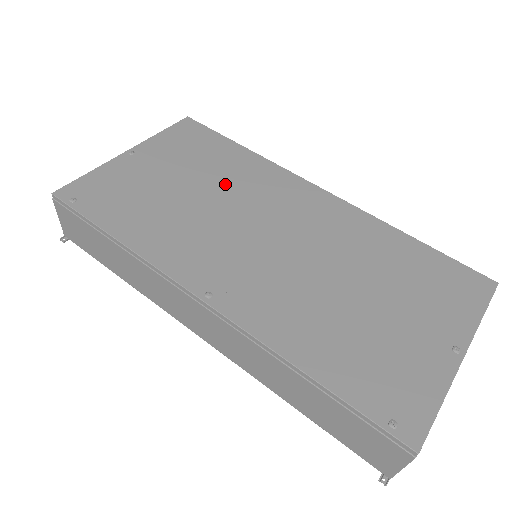
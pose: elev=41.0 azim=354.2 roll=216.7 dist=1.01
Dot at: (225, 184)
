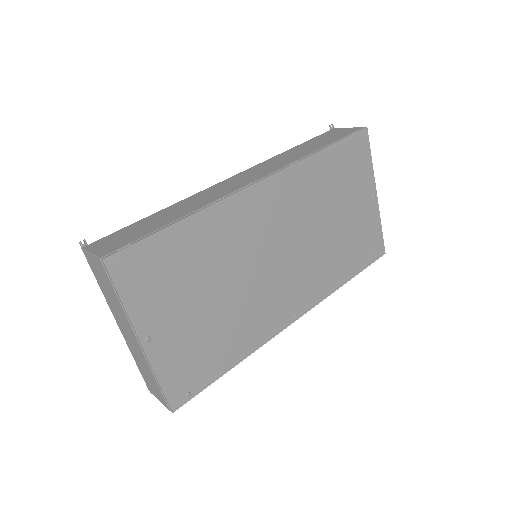
Dot at: (222, 265)
